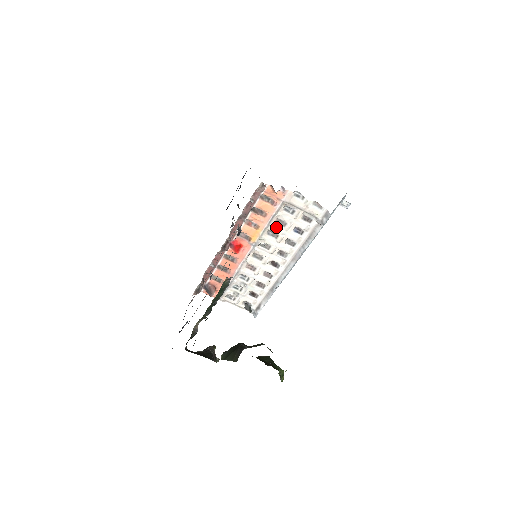
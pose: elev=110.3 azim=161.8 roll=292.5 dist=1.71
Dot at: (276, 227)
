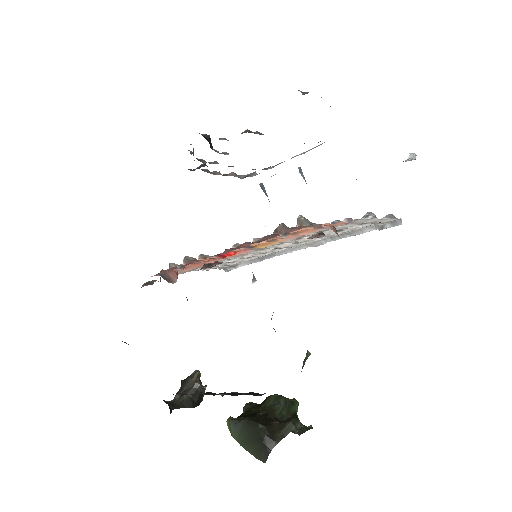
Dot at: occluded
